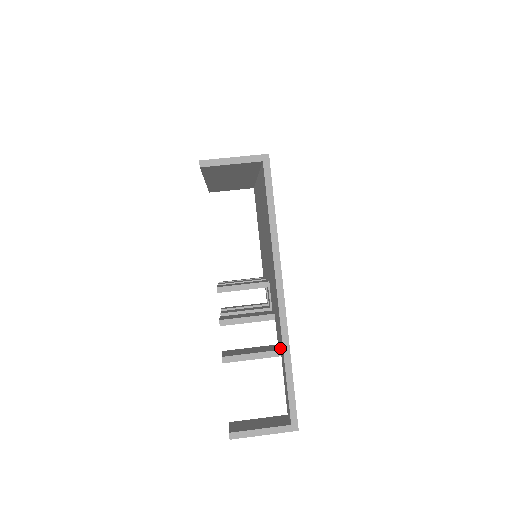
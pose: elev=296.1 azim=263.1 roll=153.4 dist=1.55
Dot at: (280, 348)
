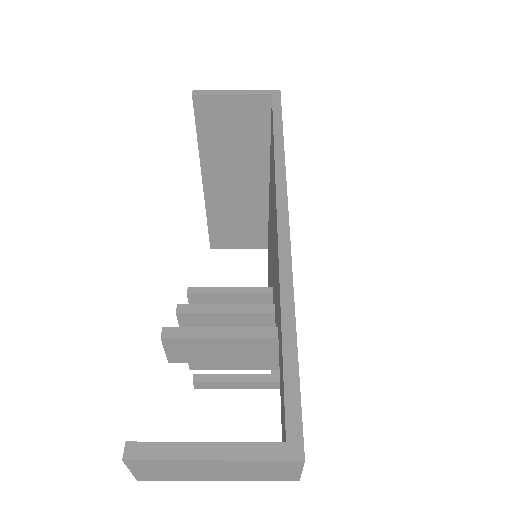
Dot at: (277, 325)
